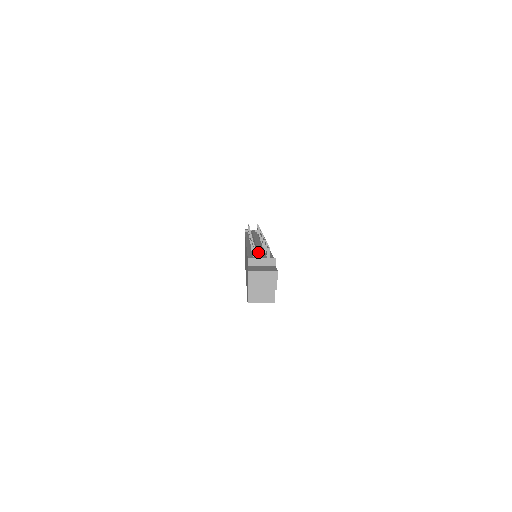
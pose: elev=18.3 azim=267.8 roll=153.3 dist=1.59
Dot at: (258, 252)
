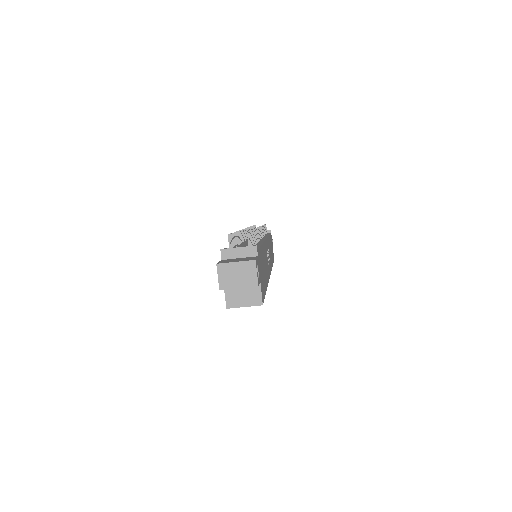
Dot at: occluded
